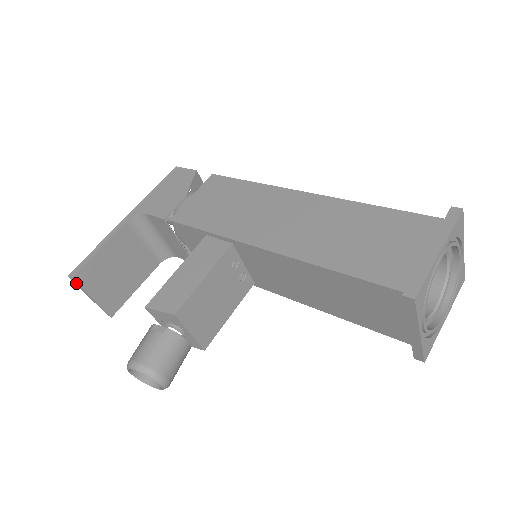
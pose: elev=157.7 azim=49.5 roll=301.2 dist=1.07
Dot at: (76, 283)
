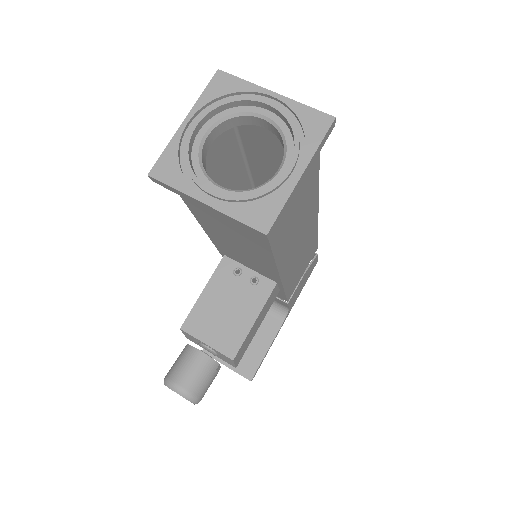
Dot at: occluded
